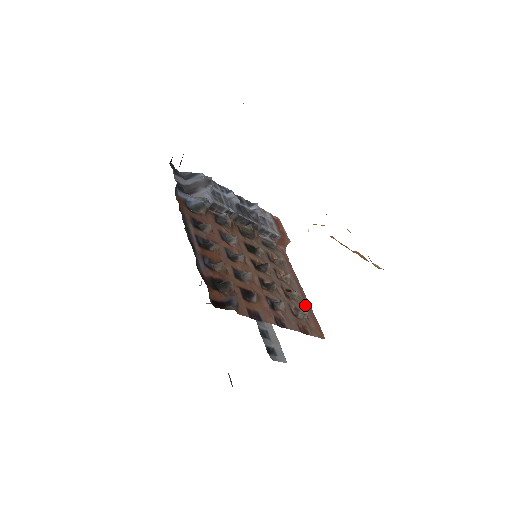
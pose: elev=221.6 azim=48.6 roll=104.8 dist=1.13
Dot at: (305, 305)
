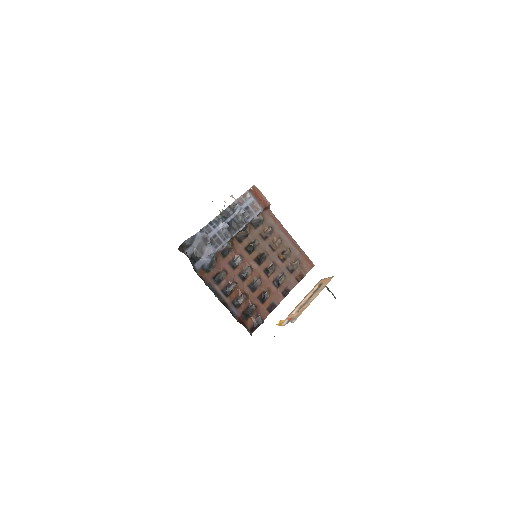
Dot at: (296, 251)
